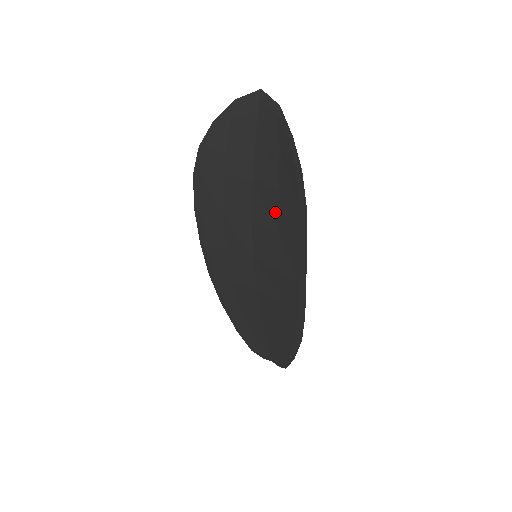
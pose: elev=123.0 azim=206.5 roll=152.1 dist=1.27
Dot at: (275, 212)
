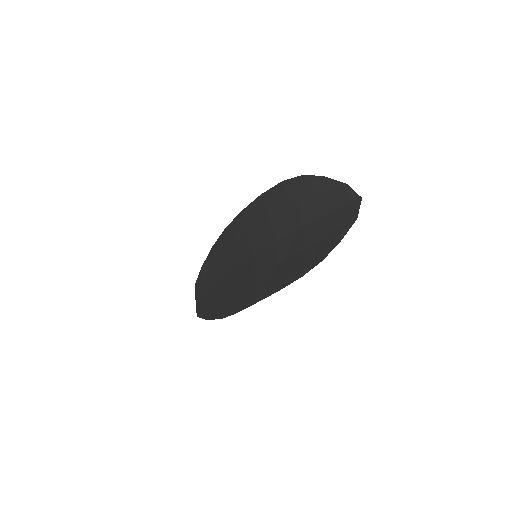
Dot at: (289, 255)
